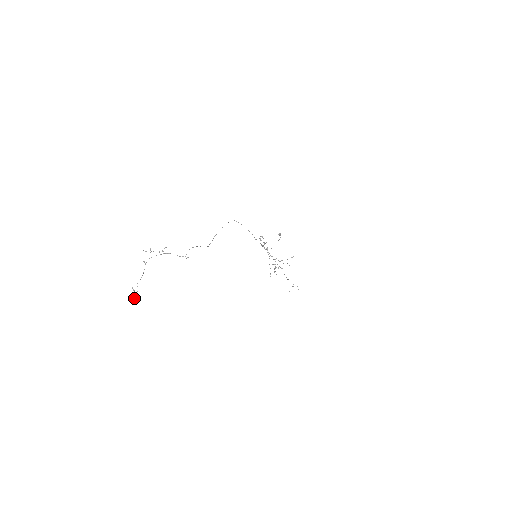
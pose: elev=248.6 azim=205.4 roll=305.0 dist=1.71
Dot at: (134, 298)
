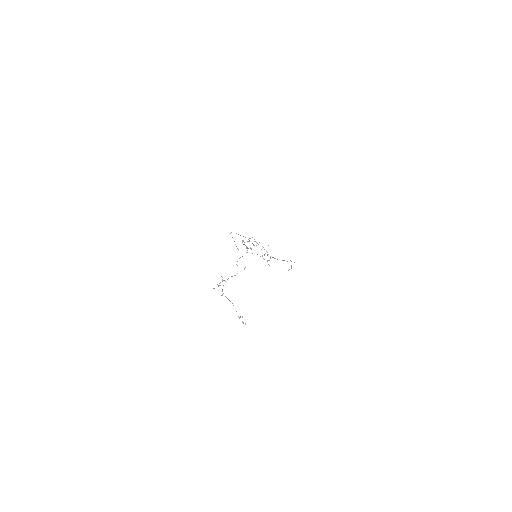
Dot at: (245, 324)
